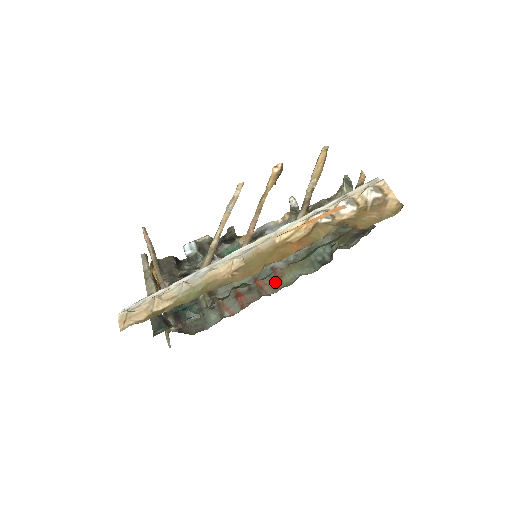
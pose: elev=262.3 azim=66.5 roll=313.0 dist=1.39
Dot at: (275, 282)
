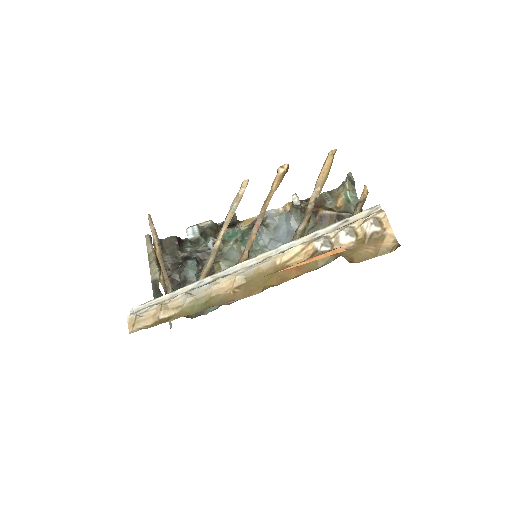
Dot at: occluded
